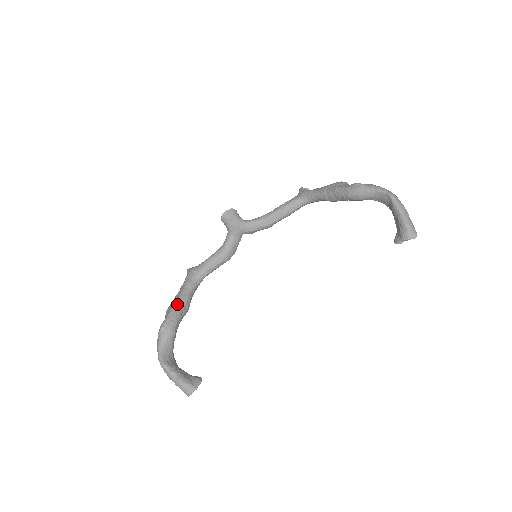
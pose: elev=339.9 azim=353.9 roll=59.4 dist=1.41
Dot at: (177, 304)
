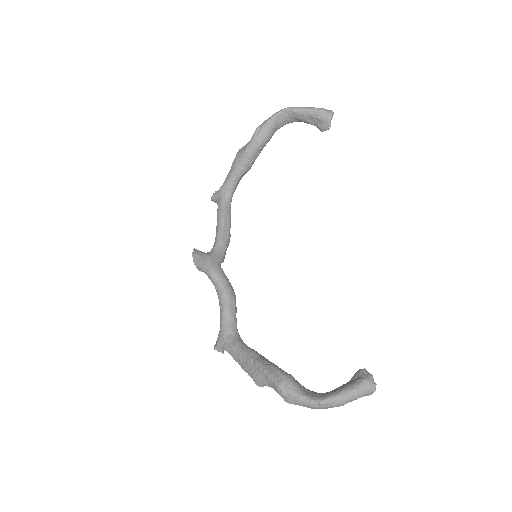
Dot at: (257, 361)
